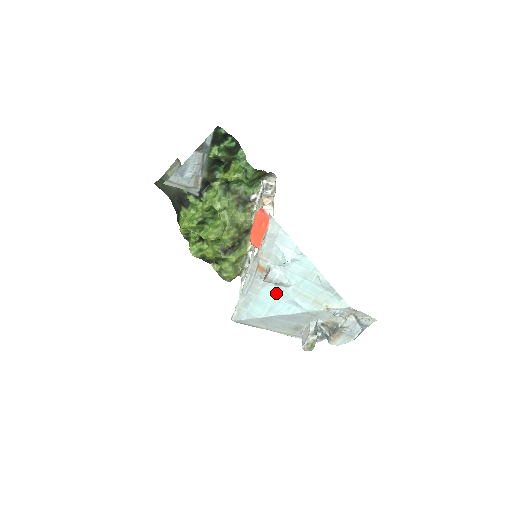
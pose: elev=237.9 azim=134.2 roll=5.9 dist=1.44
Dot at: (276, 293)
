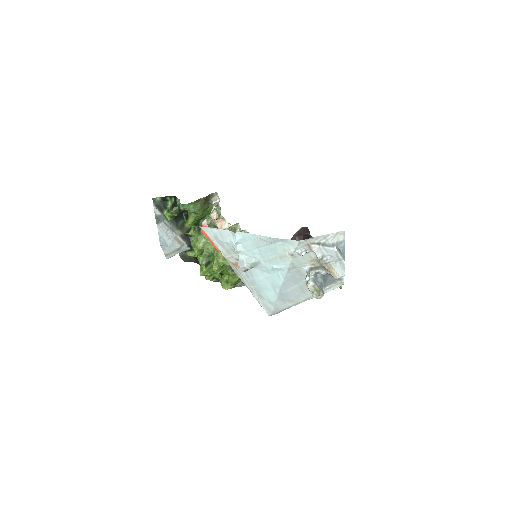
Dot at: (262, 273)
